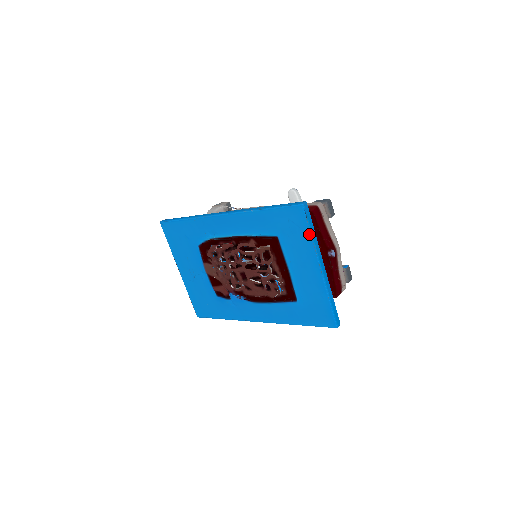
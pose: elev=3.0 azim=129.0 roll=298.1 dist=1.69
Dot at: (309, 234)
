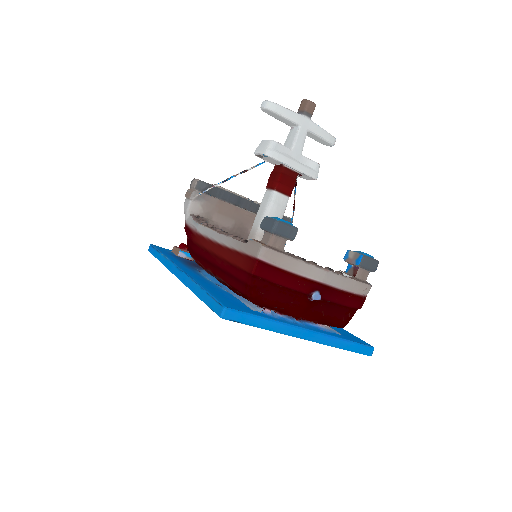
Dot at: (258, 327)
